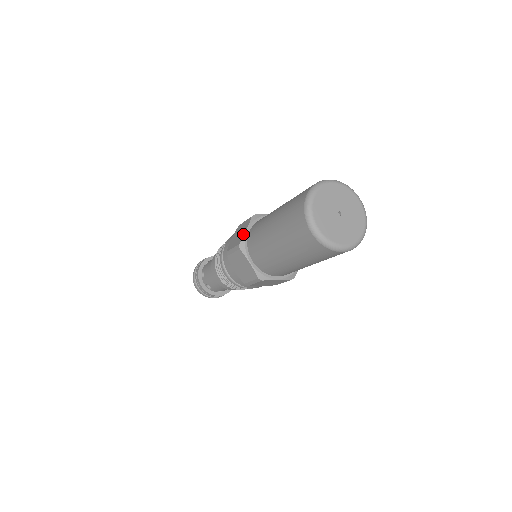
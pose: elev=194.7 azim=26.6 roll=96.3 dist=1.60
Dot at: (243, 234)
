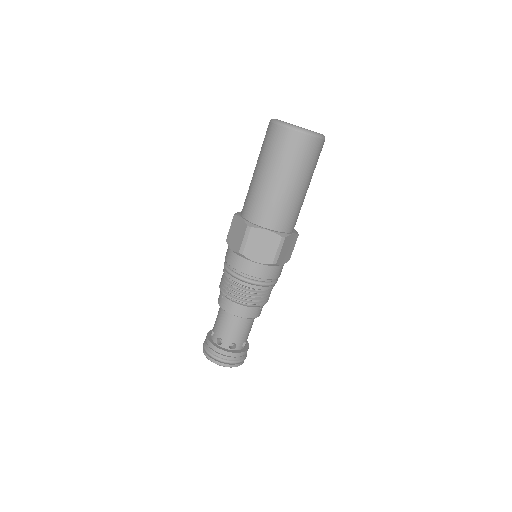
Dot at: (242, 222)
